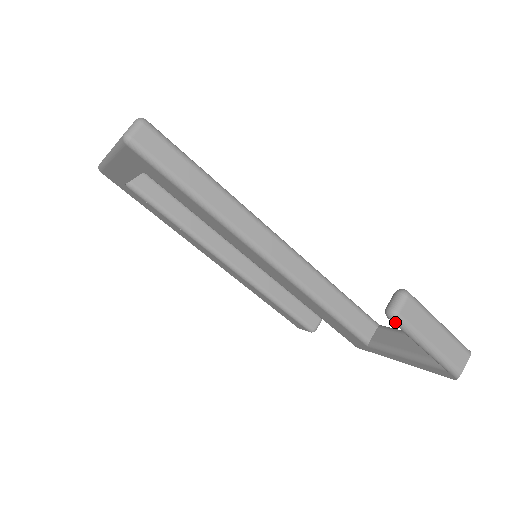
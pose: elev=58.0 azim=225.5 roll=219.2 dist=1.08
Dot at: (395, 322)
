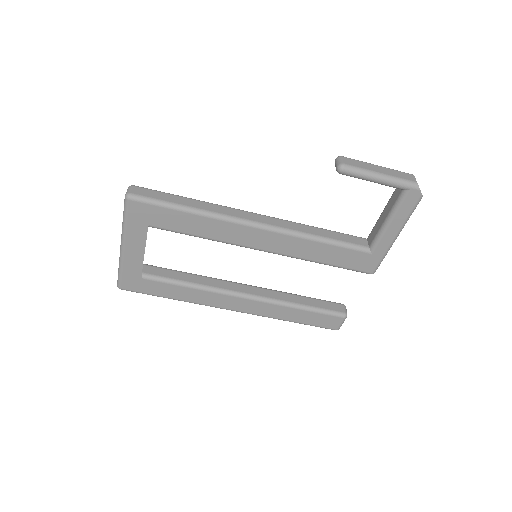
Dot at: (347, 171)
